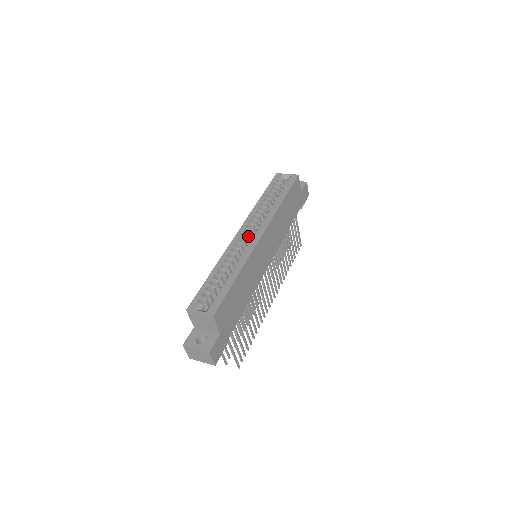
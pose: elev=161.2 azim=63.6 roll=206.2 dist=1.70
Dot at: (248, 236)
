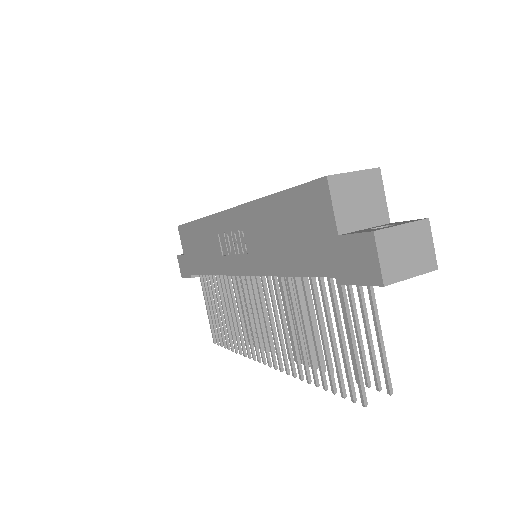
Dot at: occluded
